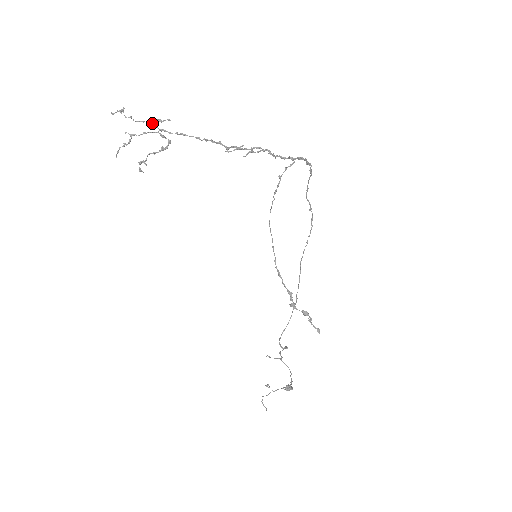
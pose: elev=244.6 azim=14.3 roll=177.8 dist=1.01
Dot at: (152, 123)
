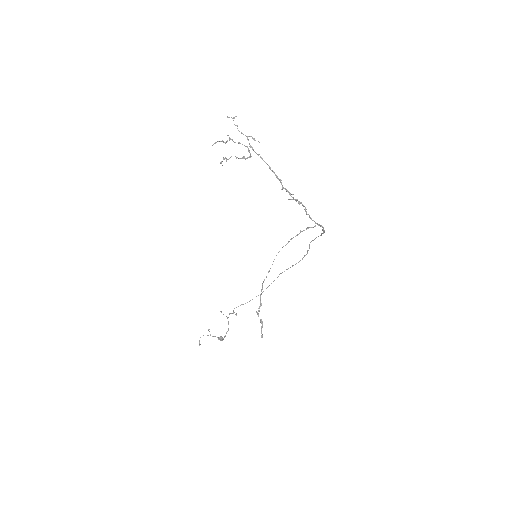
Dot at: occluded
